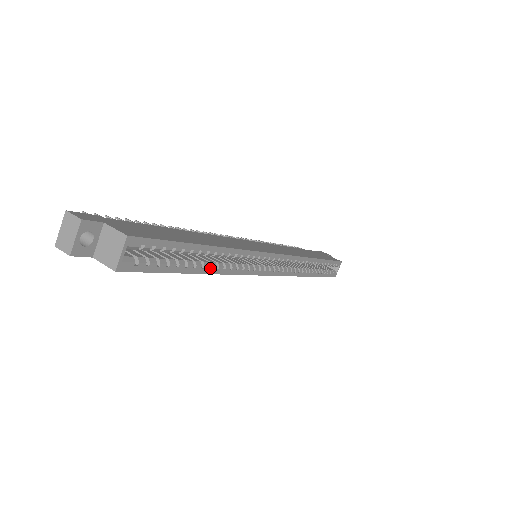
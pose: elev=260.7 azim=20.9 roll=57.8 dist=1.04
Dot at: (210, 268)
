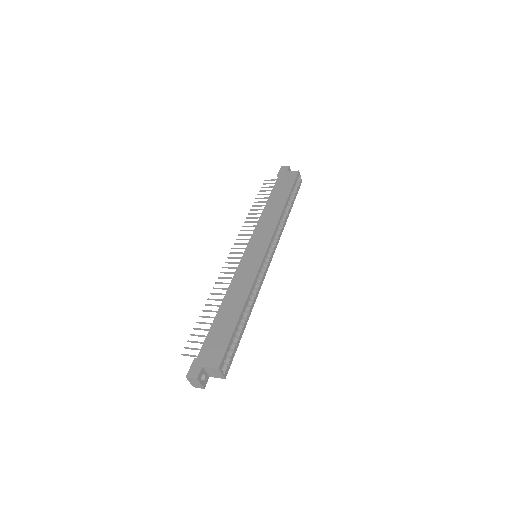
Dot at: (248, 313)
